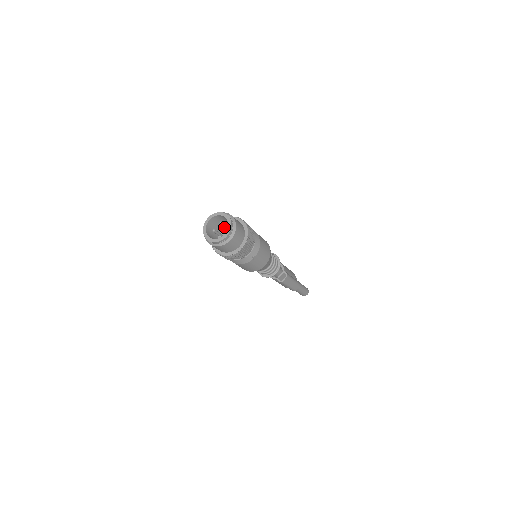
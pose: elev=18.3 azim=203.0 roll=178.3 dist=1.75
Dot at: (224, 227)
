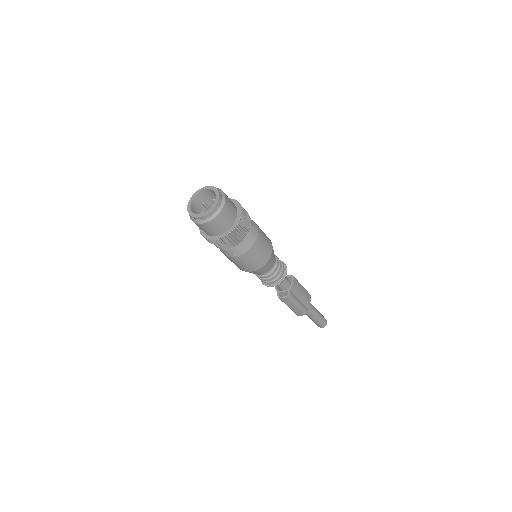
Dot at: occluded
